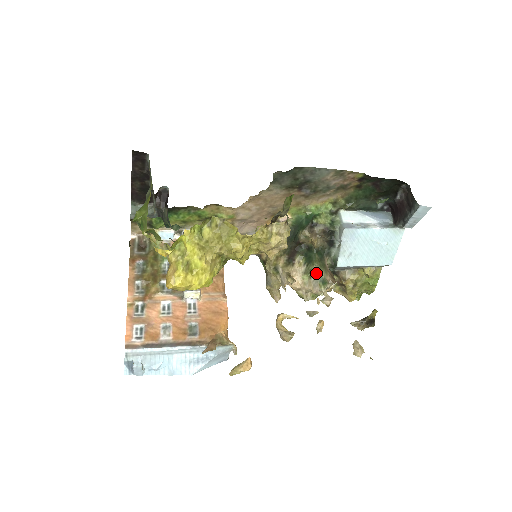
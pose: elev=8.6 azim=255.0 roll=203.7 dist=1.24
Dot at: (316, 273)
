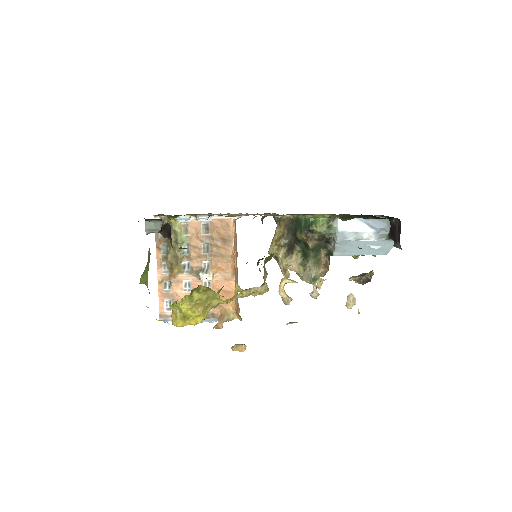
Dot at: (309, 270)
